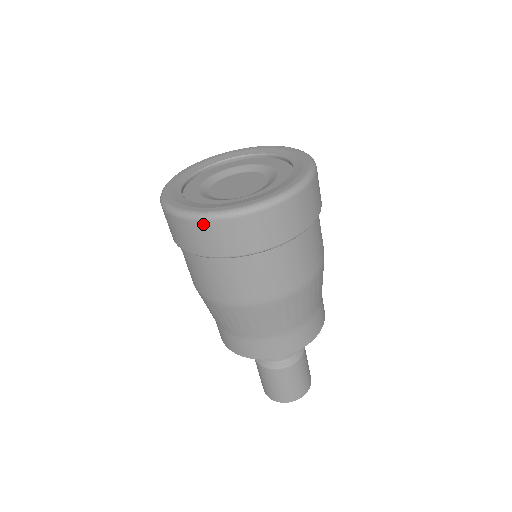
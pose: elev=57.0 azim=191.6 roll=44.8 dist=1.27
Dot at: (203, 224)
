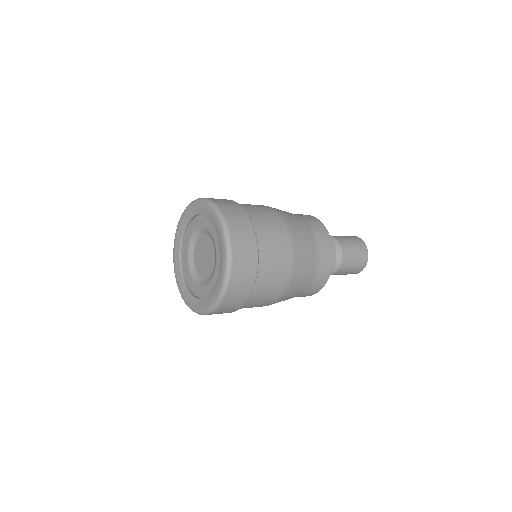
Dot at: occluded
